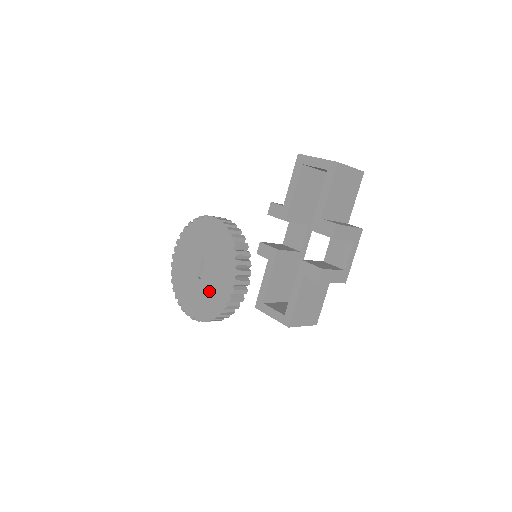
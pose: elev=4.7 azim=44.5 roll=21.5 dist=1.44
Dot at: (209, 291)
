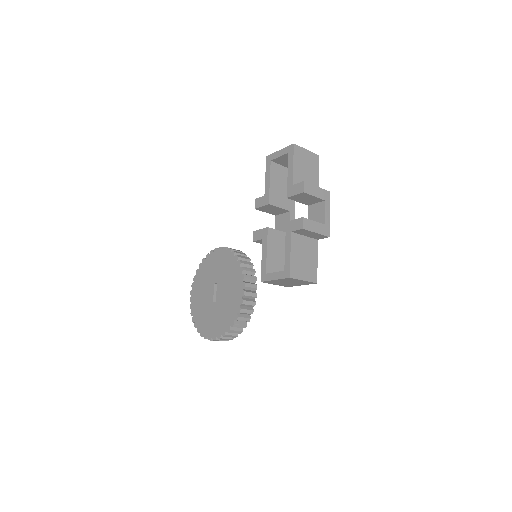
Dot at: (224, 306)
